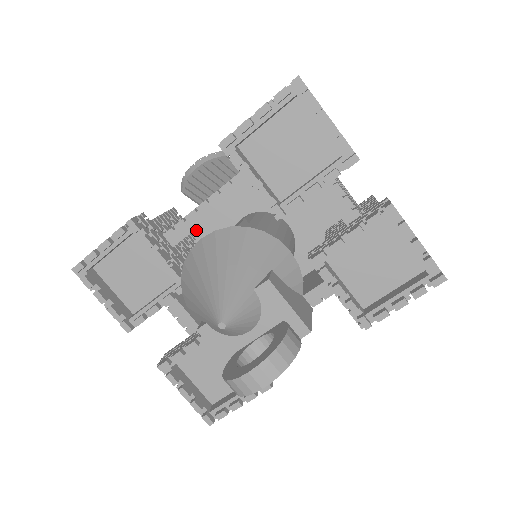
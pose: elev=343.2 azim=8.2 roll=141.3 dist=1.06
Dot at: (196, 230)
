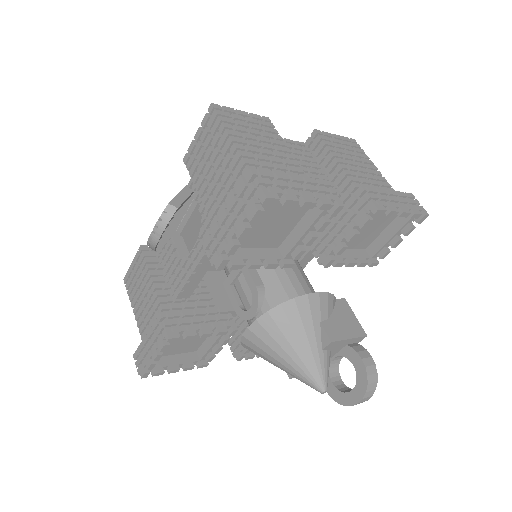
Dot at: occluded
